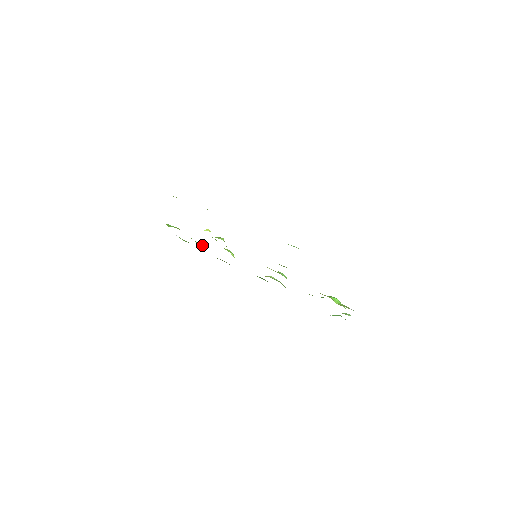
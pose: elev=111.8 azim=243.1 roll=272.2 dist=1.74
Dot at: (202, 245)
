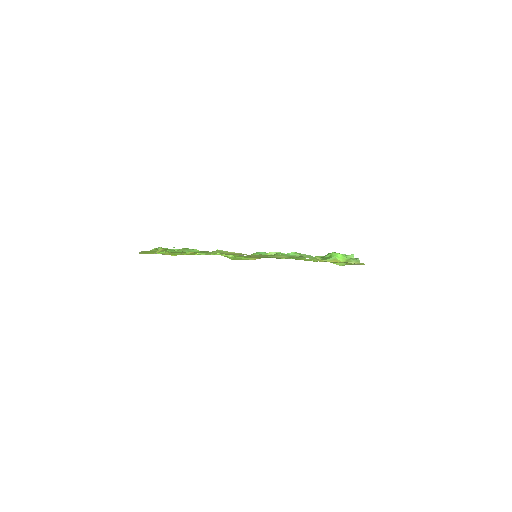
Dot at: occluded
